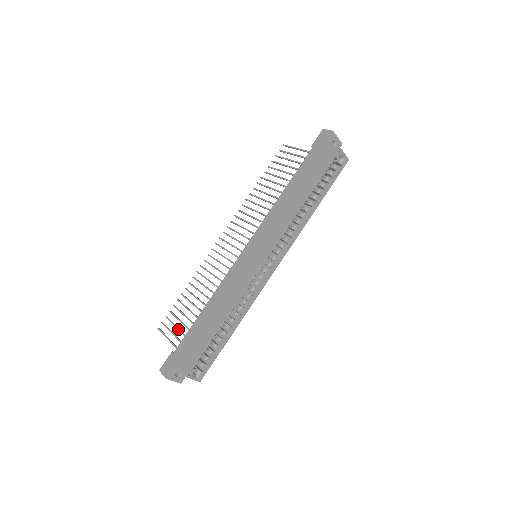
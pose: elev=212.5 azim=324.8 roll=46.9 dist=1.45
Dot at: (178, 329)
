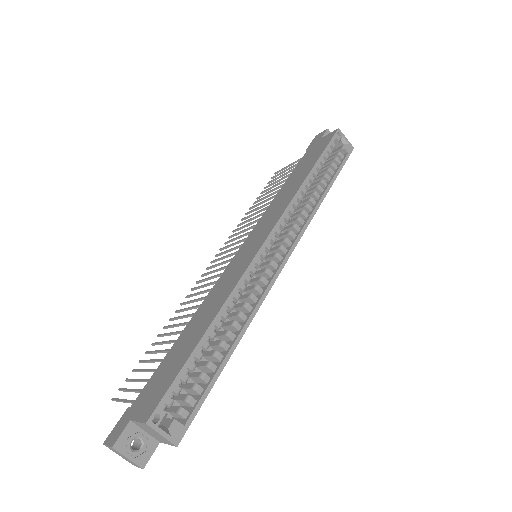
Dot at: (142, 379)
